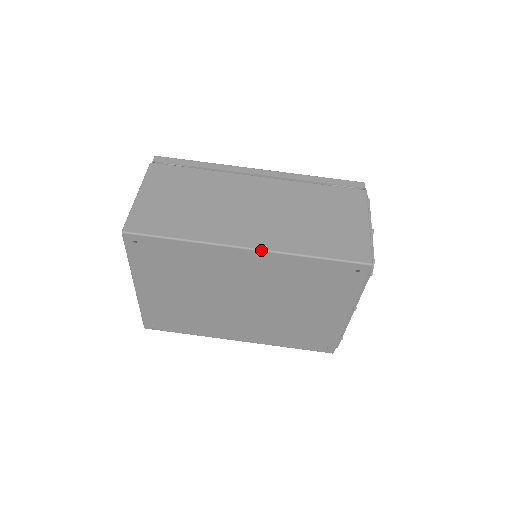
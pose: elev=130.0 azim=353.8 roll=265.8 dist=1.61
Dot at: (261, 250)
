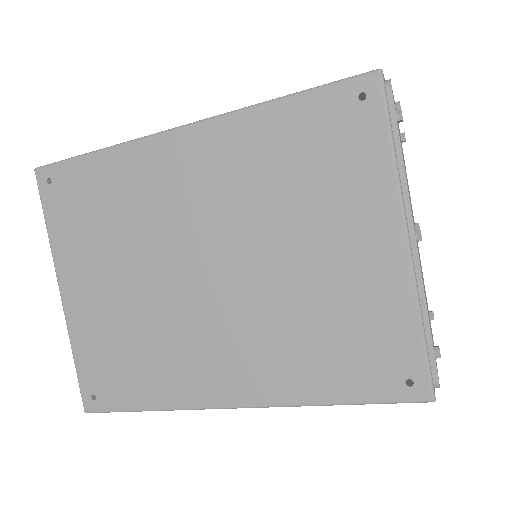
Dot at: (201, 120)
